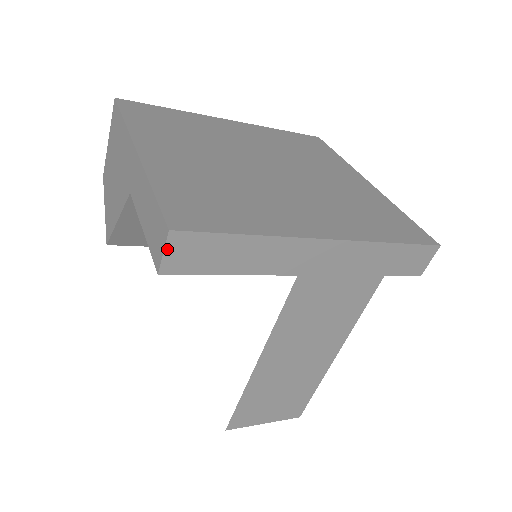
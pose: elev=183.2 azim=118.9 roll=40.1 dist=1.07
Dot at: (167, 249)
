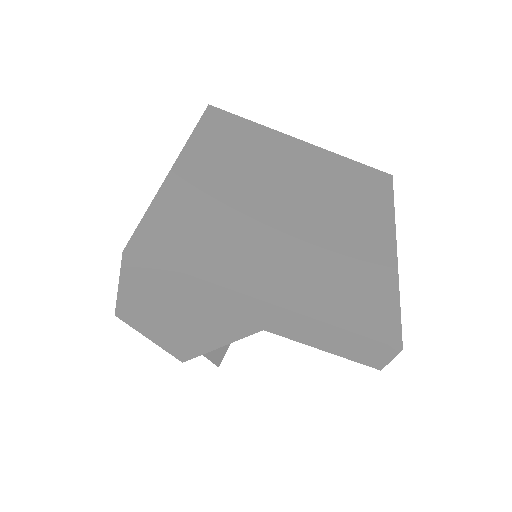
Dot at: (393, 357)
